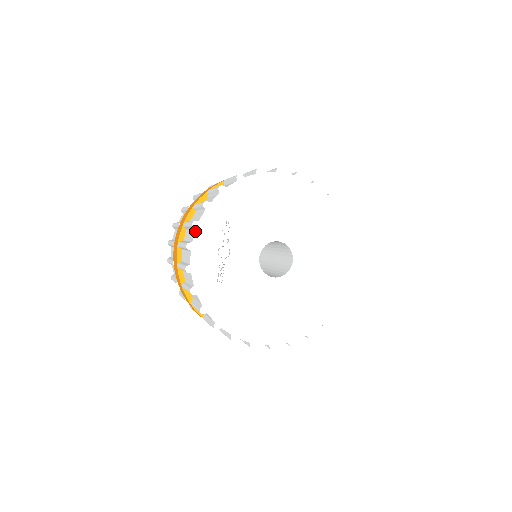
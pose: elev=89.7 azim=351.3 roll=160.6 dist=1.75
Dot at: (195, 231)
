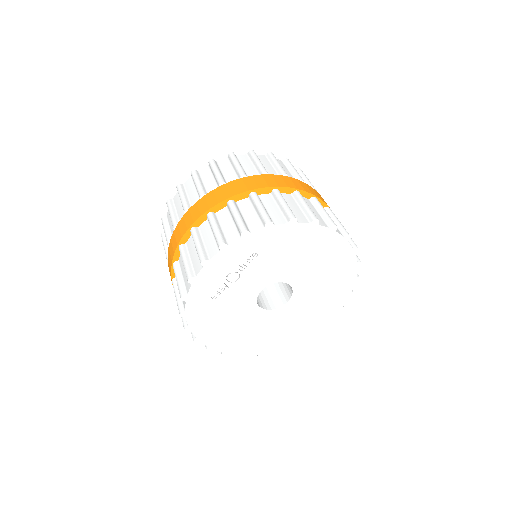
Dot at: (218, 252)
